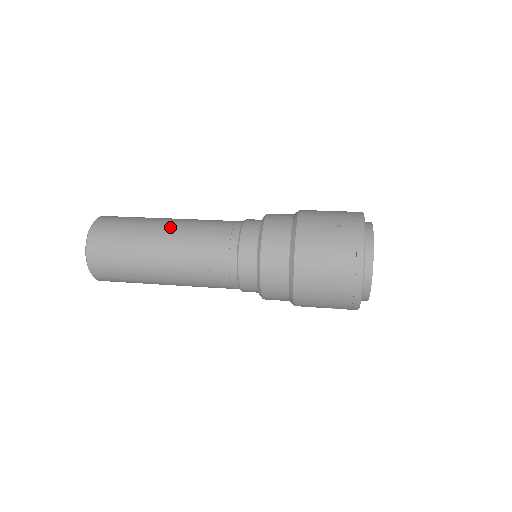
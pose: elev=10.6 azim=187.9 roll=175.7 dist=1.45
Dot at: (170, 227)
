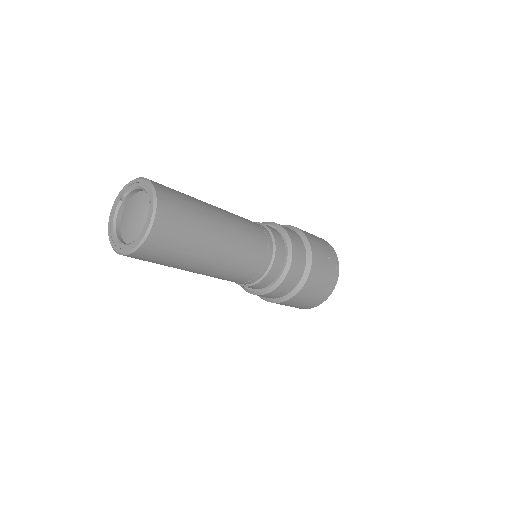
Dot at: (227, 225)
